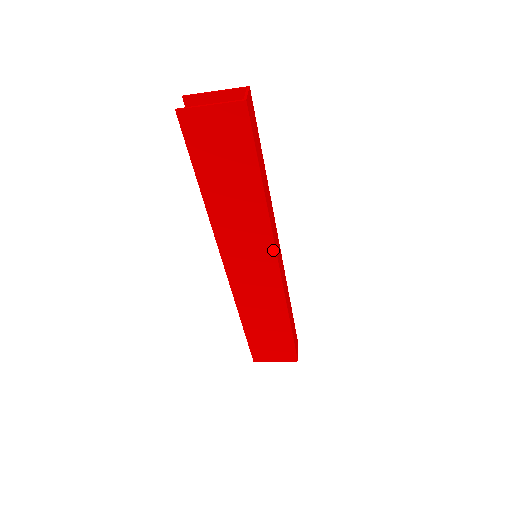
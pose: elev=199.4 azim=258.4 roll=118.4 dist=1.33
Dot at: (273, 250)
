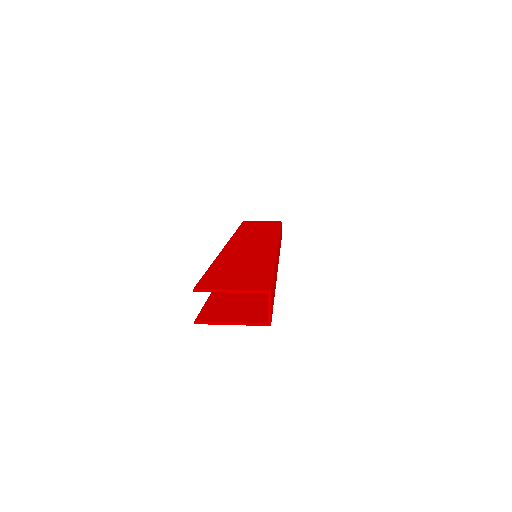
Dot at: occluded
